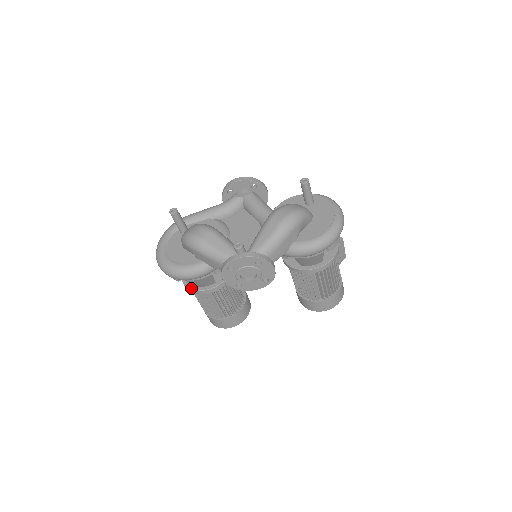
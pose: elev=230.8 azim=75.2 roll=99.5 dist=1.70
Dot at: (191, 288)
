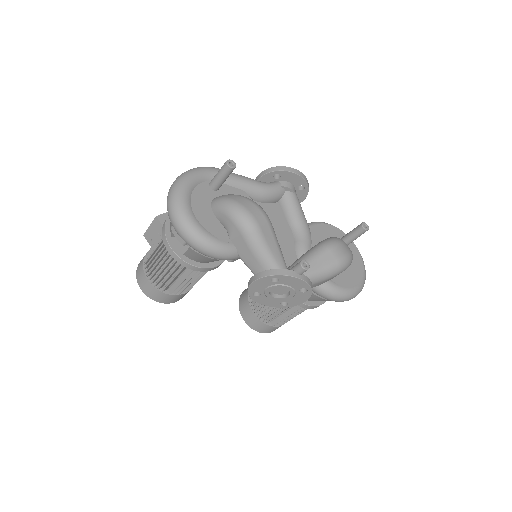
Dot at: (177, 253)
